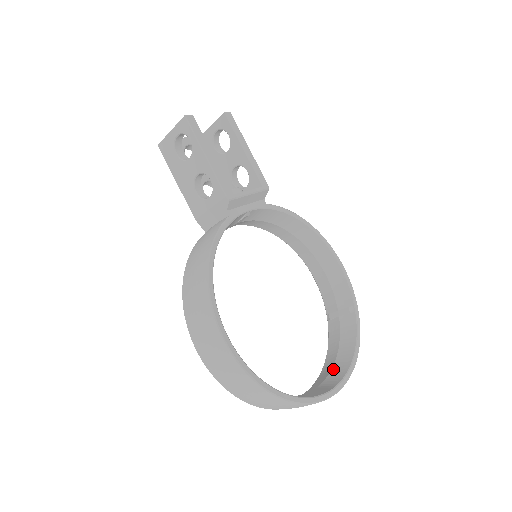
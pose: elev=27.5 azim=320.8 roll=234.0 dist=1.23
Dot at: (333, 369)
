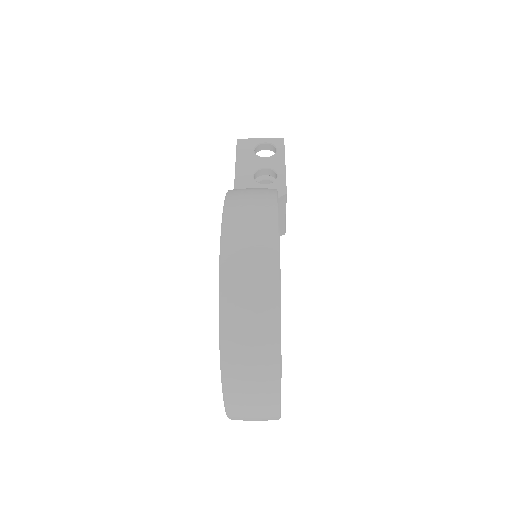
Dot at: occluded
